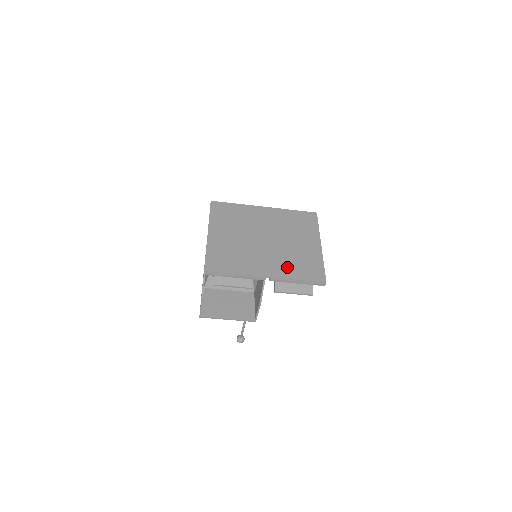
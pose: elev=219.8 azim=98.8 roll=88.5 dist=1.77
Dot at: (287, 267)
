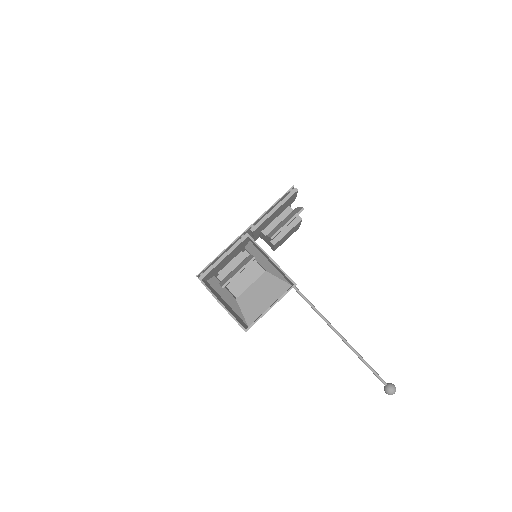
Dot at: occluded
